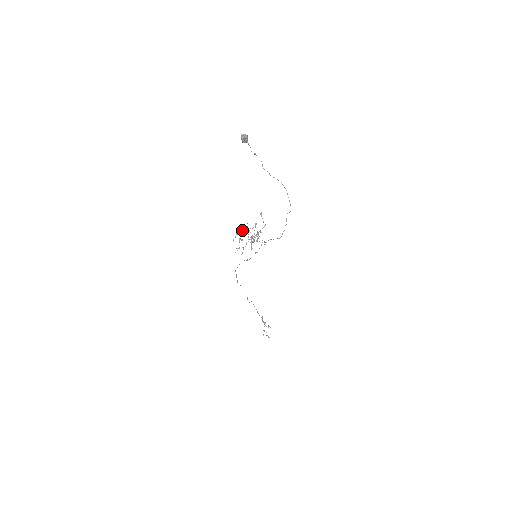
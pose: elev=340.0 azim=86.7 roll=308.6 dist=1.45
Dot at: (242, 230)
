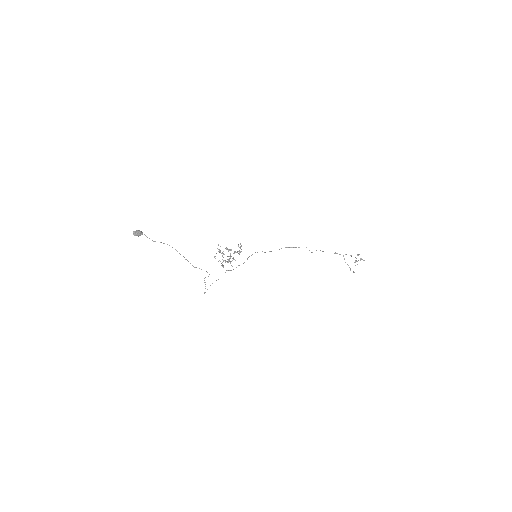
Dot at: (219, 251)
